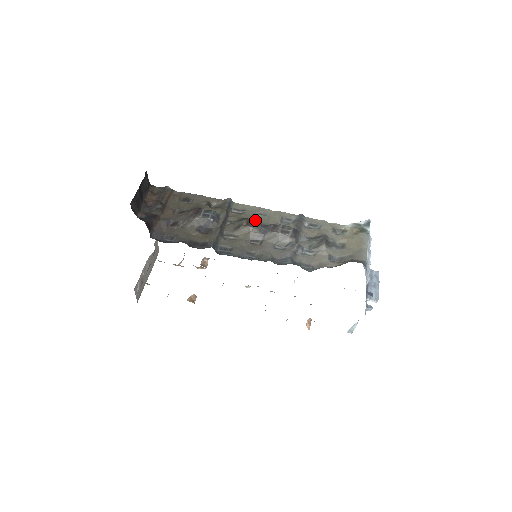
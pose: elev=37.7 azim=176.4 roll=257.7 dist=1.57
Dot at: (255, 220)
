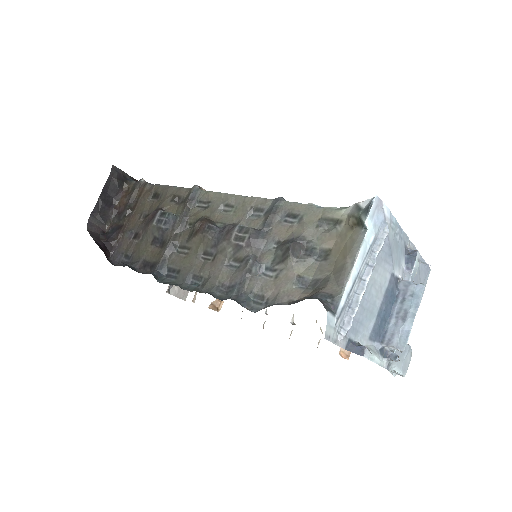
Dot at: (217, 218)
